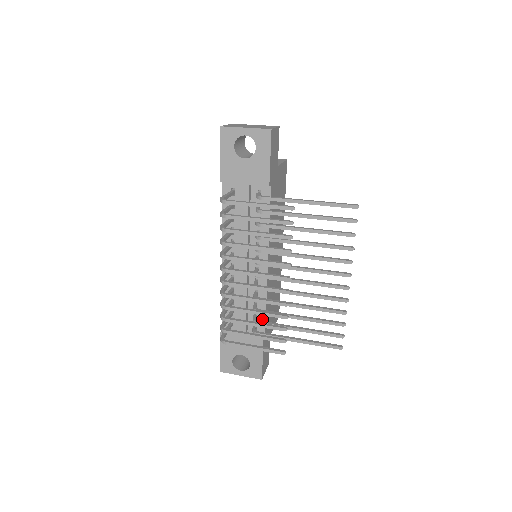
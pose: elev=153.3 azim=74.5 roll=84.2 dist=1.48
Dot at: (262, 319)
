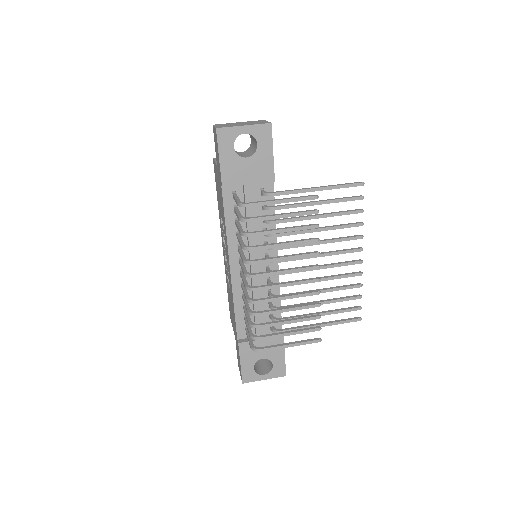
Dot at: (278, 316)
